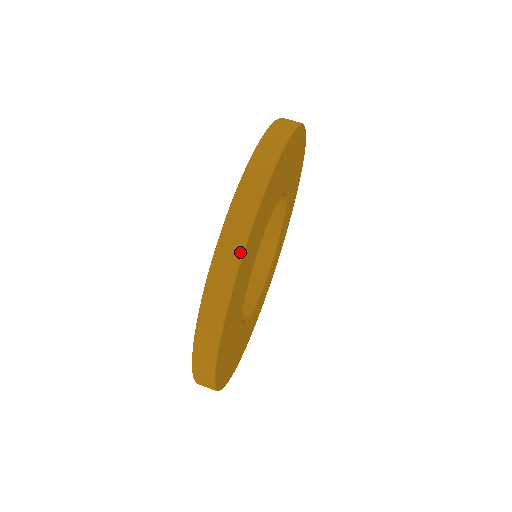
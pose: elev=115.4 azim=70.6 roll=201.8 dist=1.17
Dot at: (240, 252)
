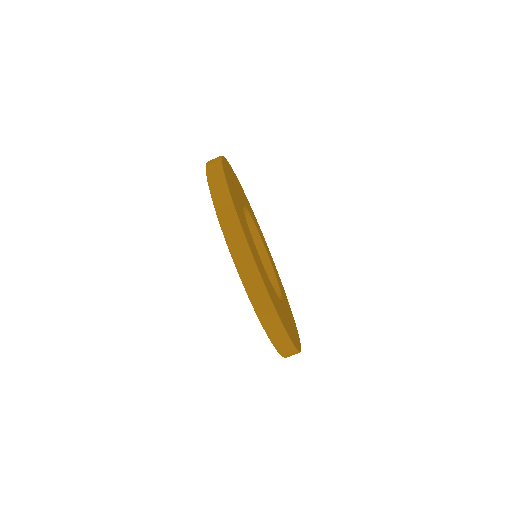
Dot at: (294, 350)
